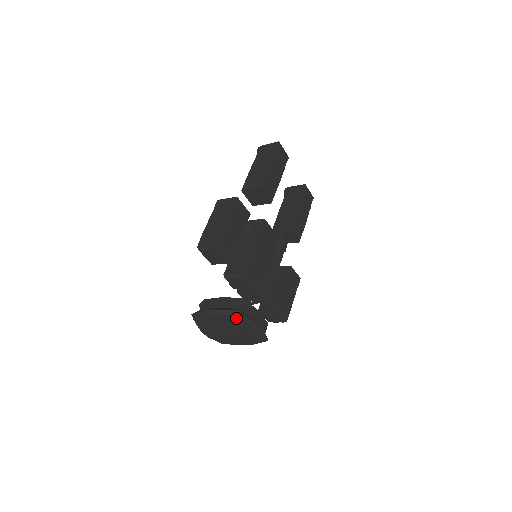
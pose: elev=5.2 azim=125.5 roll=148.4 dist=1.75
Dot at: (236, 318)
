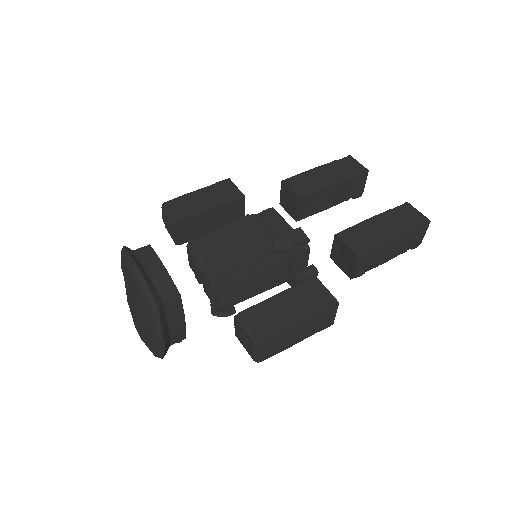
Dot at: (124, 260)
